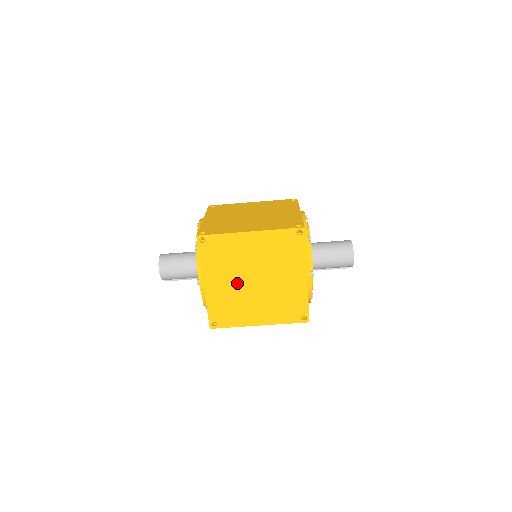
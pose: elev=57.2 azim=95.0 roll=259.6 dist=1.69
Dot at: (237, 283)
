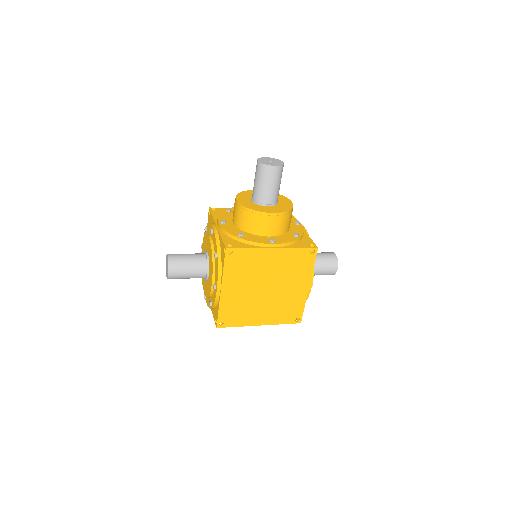
Dot at: occluded
